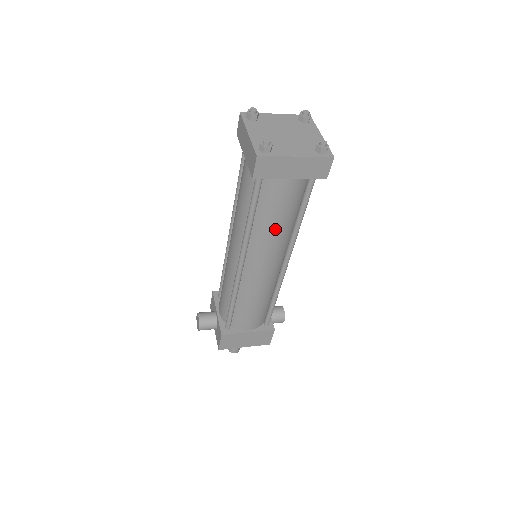
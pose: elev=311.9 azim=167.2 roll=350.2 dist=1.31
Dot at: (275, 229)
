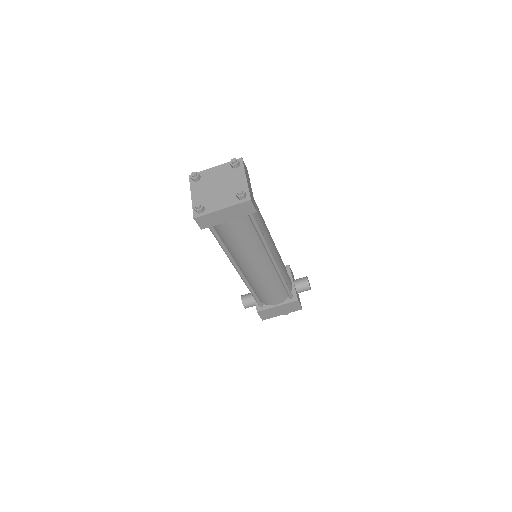
Dot at: (244, 247)
